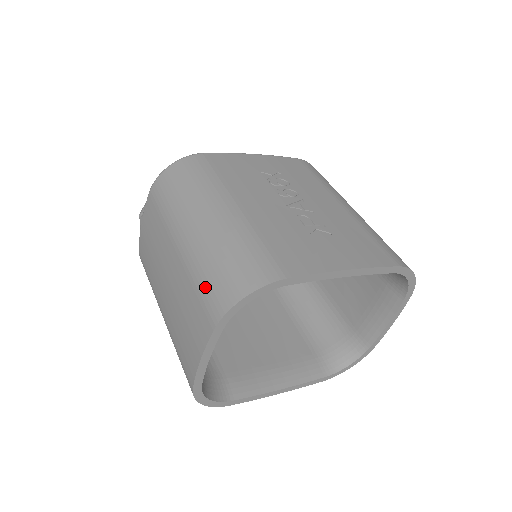
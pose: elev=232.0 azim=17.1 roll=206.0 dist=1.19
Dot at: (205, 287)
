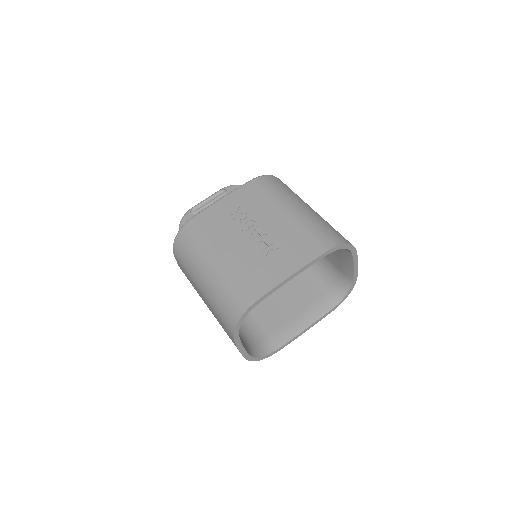
Dot at: (221, 317)
